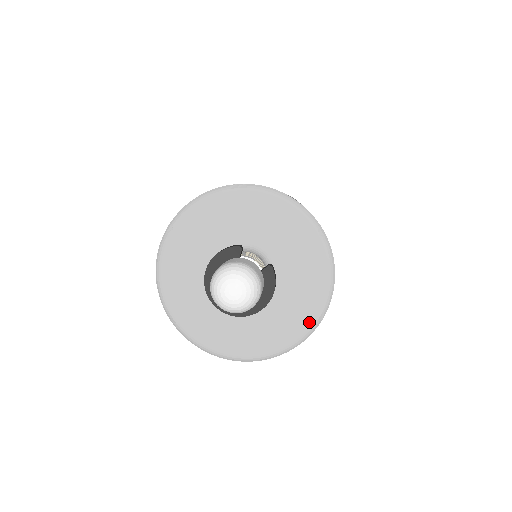
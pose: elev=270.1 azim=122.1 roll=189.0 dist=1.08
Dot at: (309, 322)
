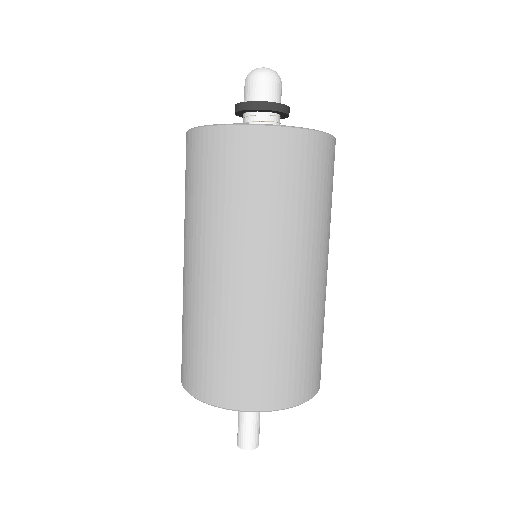
Dot at: occluded
